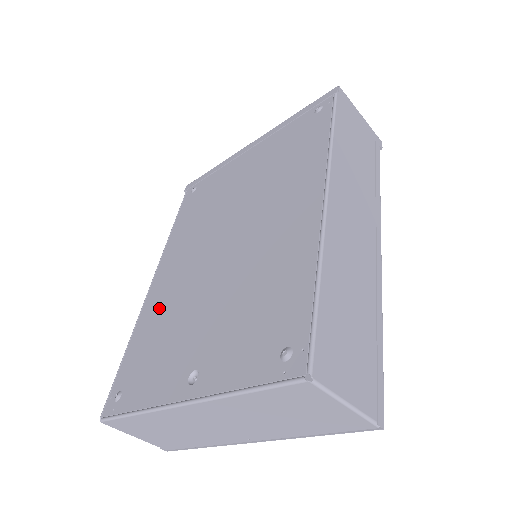
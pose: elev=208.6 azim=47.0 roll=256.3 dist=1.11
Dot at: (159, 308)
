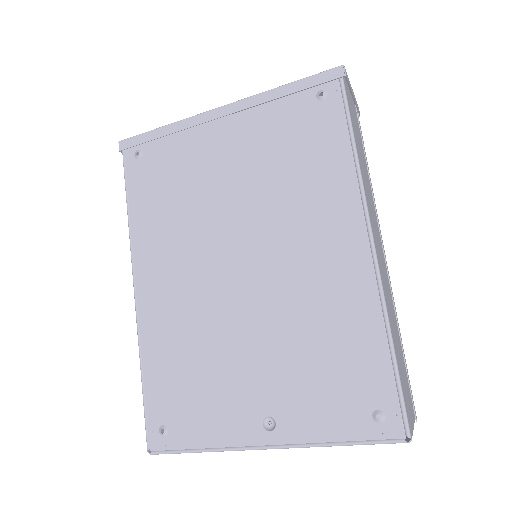
Dot at: (171, 332)
